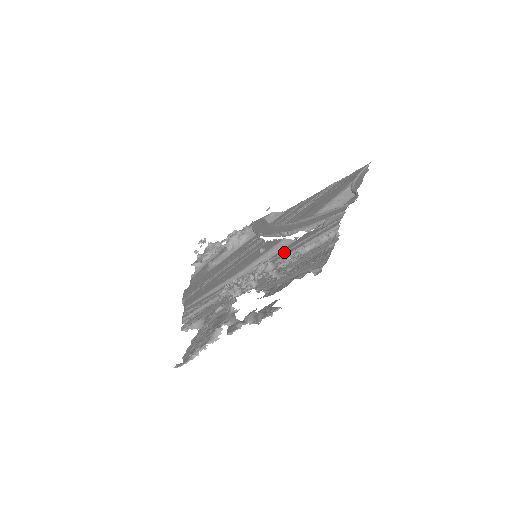
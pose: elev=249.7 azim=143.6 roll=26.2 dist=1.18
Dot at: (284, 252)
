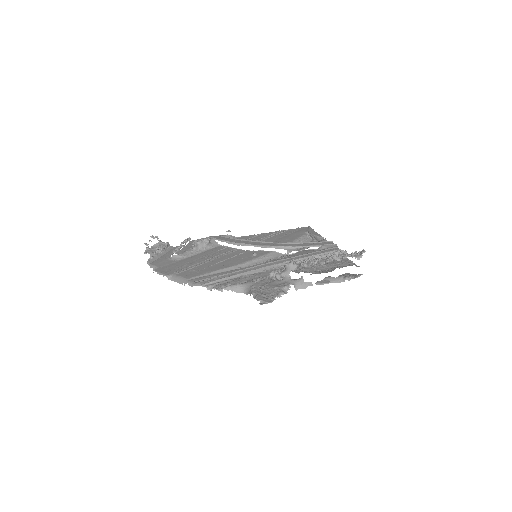
Dot at: (298, 256)
